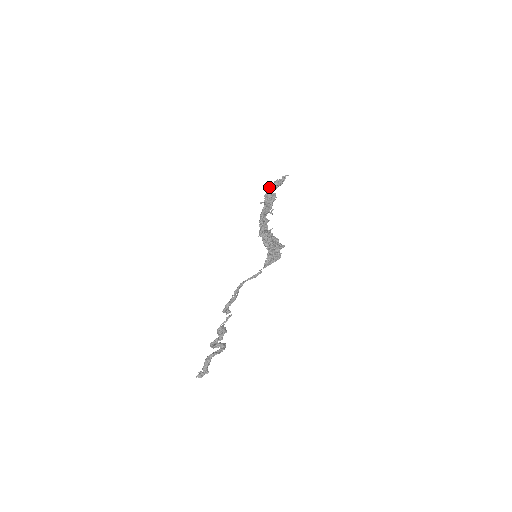
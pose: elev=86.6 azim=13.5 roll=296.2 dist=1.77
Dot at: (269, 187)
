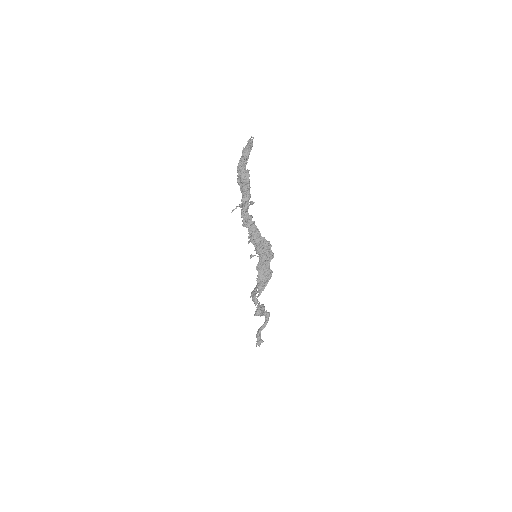
Dot at: (238, 167)
